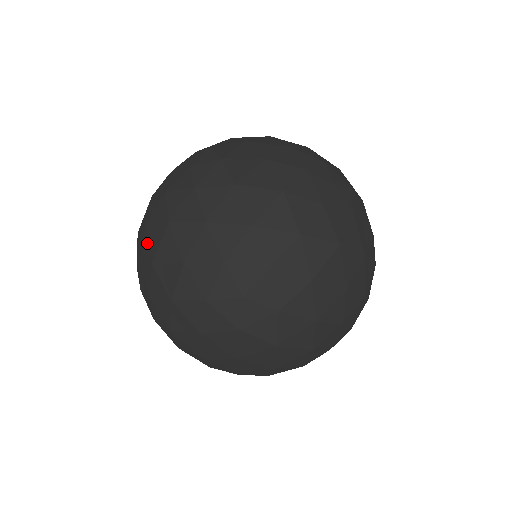
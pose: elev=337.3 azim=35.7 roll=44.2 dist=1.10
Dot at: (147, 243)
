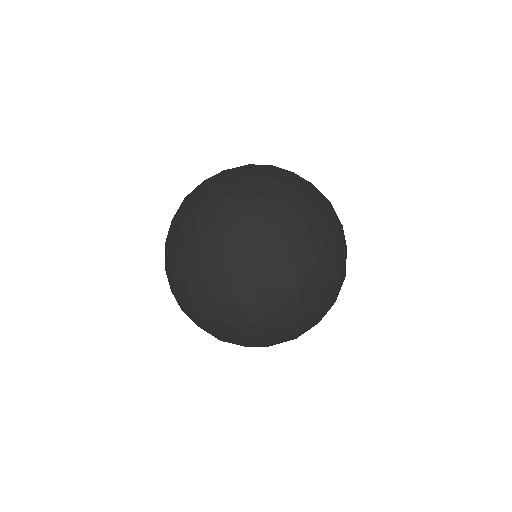
Dot at: (165, 247)
